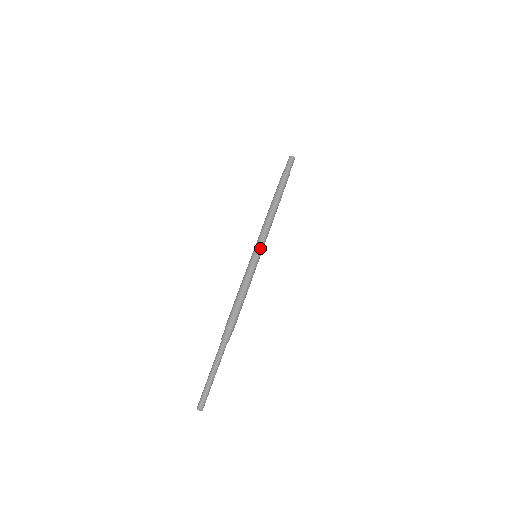
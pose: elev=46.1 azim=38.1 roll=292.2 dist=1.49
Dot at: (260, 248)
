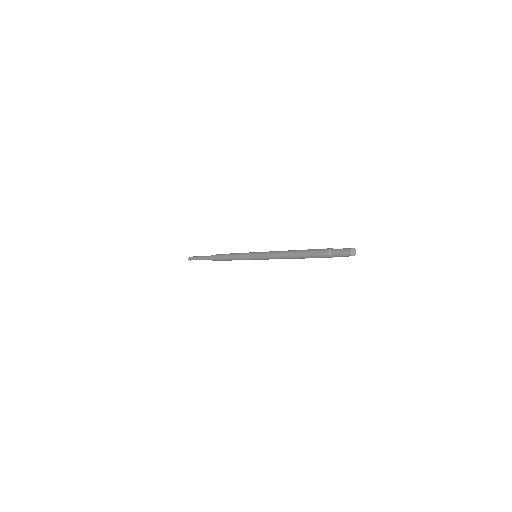
Dot at: (259, 259)
